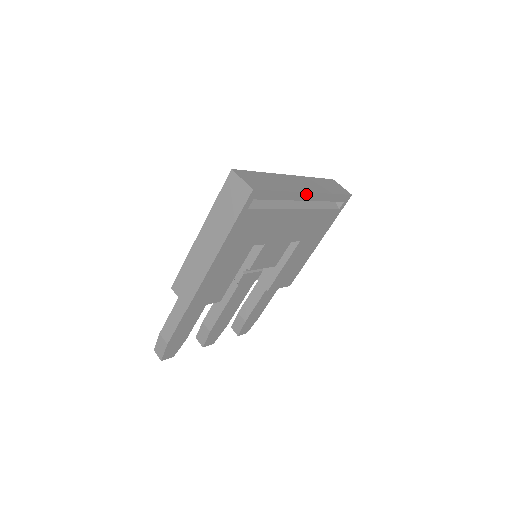
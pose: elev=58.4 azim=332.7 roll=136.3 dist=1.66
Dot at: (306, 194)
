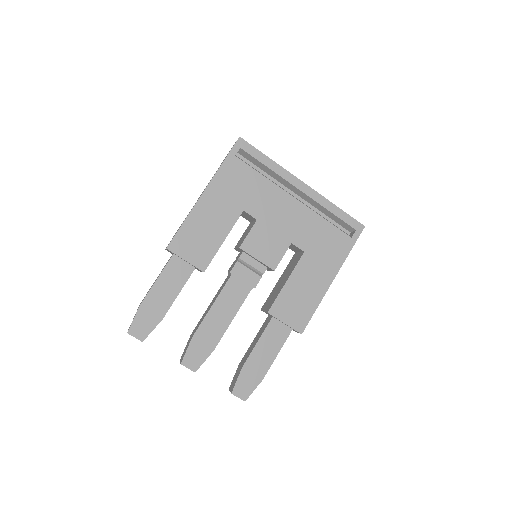
Dot at: (300, 182)
